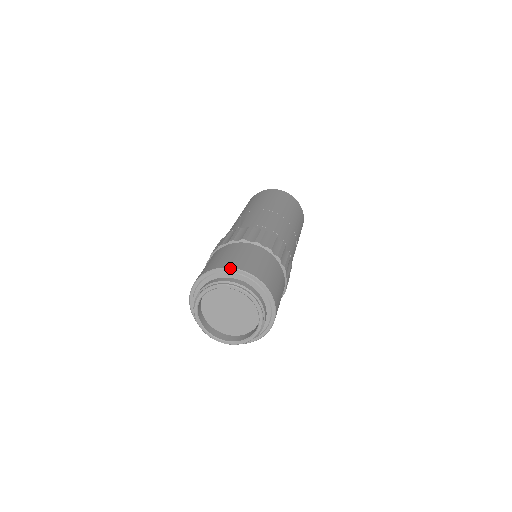
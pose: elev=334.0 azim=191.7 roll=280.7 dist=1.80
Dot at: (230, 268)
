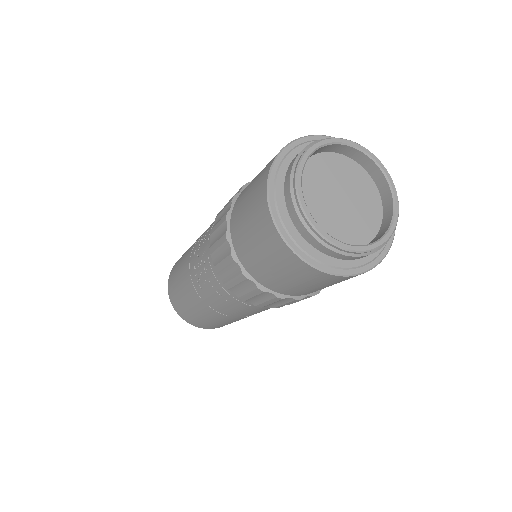
Dot at: occluded
